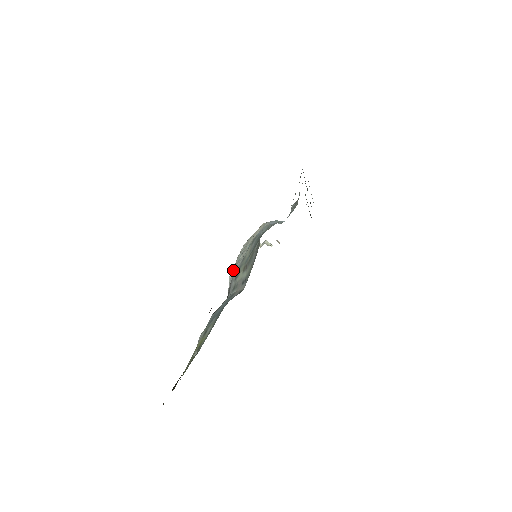
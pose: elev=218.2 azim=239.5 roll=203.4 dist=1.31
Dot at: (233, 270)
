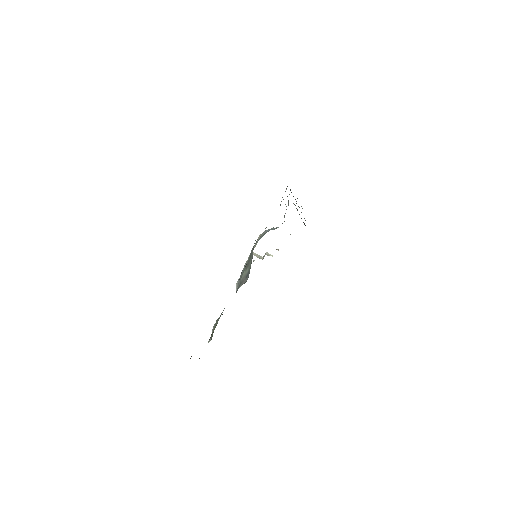
Dot at: occluded
